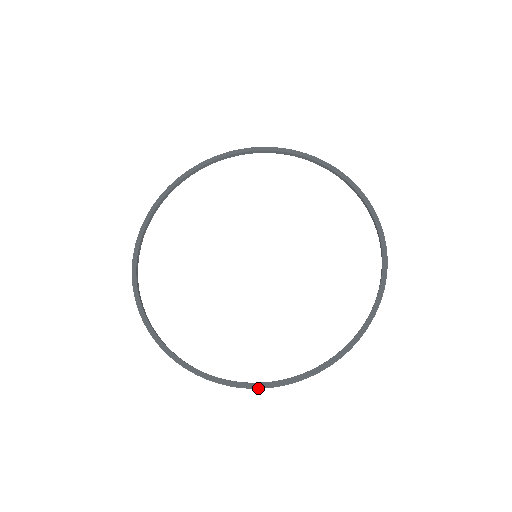
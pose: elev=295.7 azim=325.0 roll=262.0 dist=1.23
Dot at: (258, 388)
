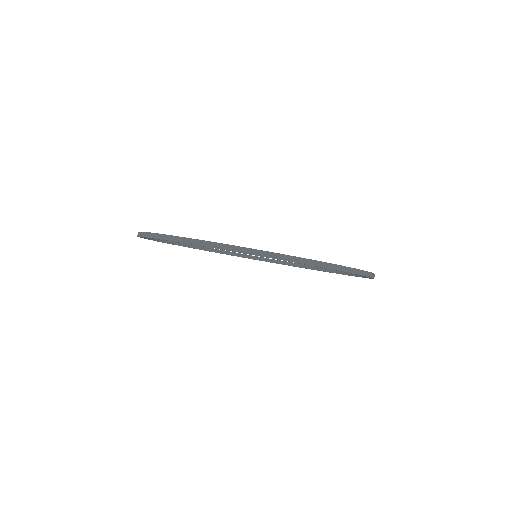
Dot at: (329, 271)
